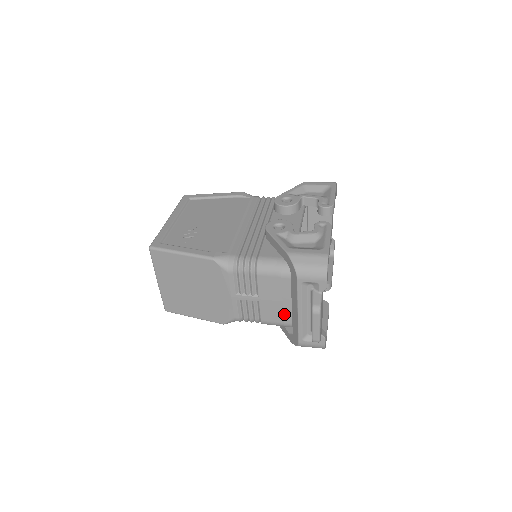
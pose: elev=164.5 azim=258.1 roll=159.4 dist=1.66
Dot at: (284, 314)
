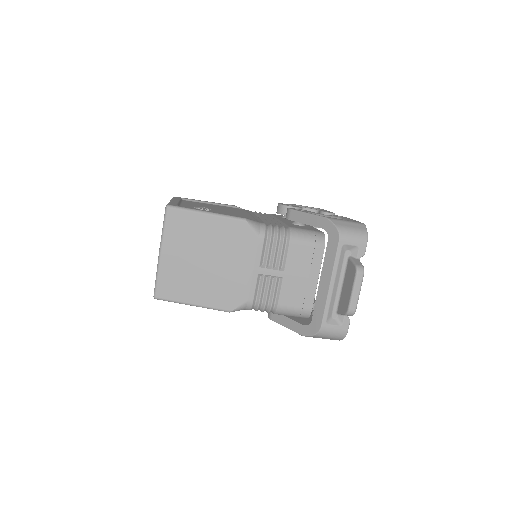
Dot at: (306, 295)
